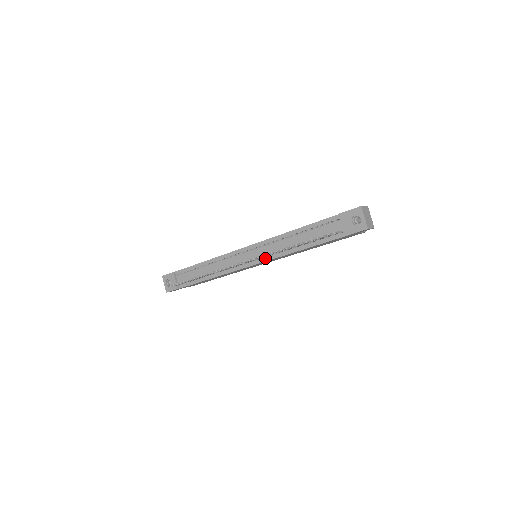
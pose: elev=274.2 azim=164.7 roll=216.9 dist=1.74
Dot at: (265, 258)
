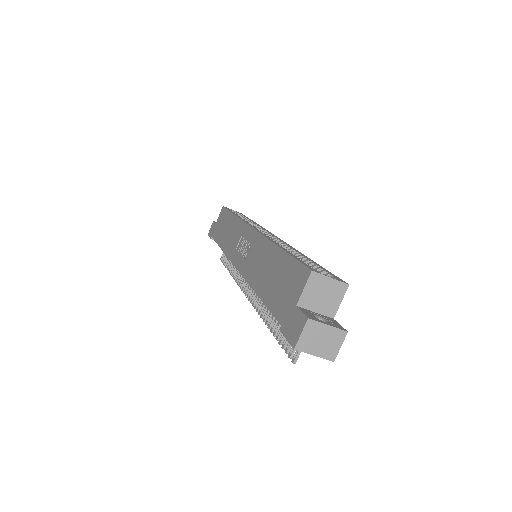
Dot at: occluded
